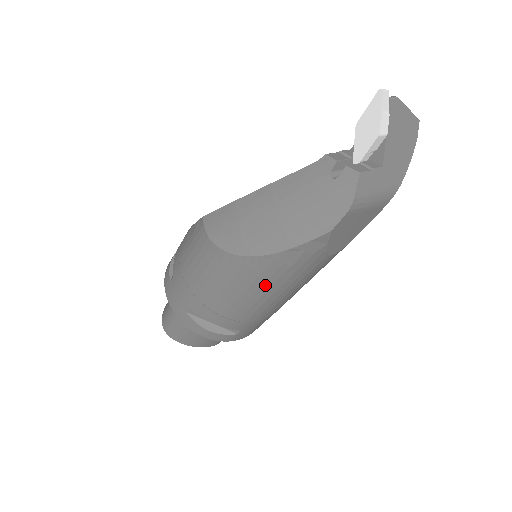
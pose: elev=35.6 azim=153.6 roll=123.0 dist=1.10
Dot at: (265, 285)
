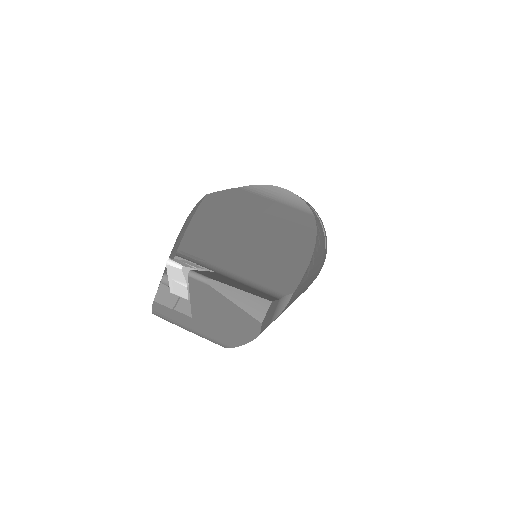
Dot at: occluded
